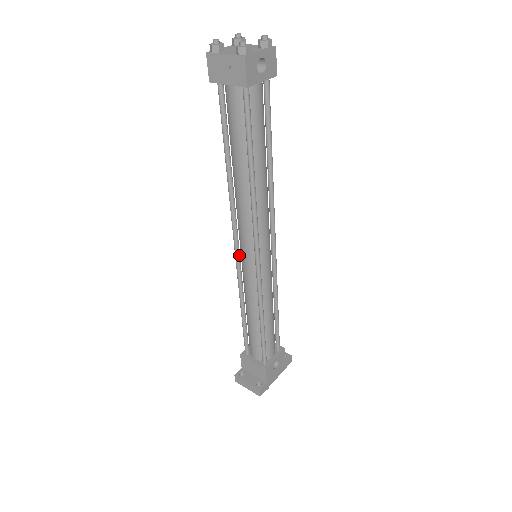
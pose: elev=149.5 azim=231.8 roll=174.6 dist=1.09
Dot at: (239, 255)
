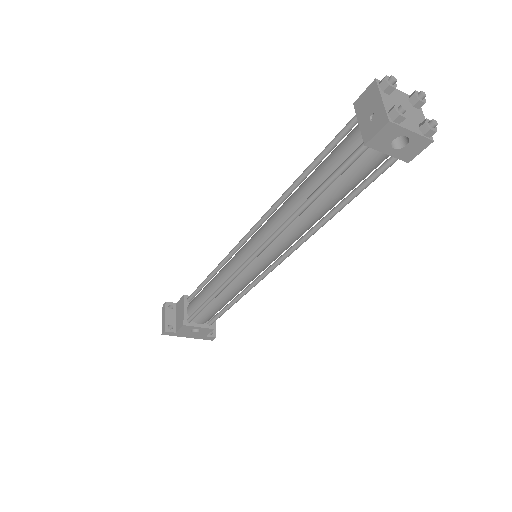
Dot at: (245, 241)
